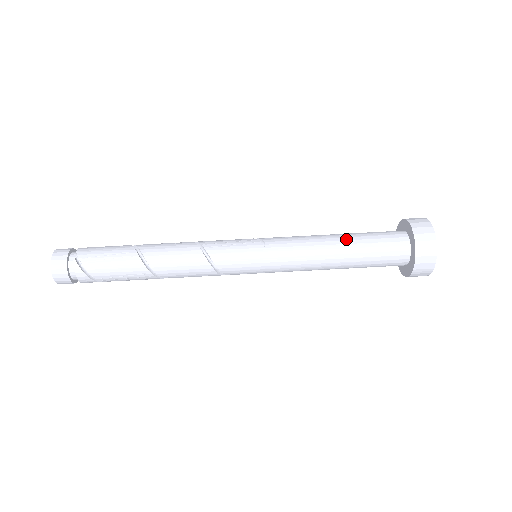
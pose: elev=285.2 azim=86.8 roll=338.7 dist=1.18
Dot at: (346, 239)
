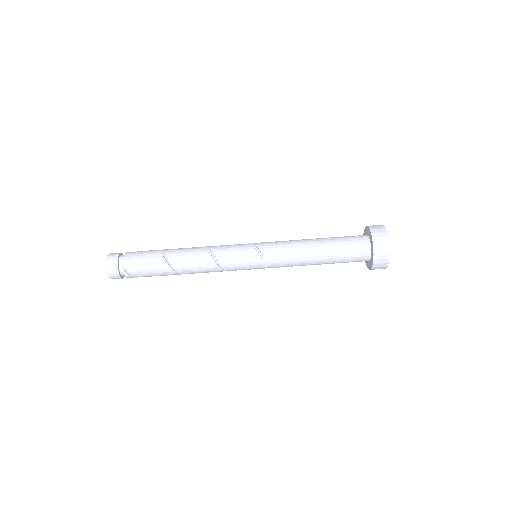
Dot at: (324, 252)
